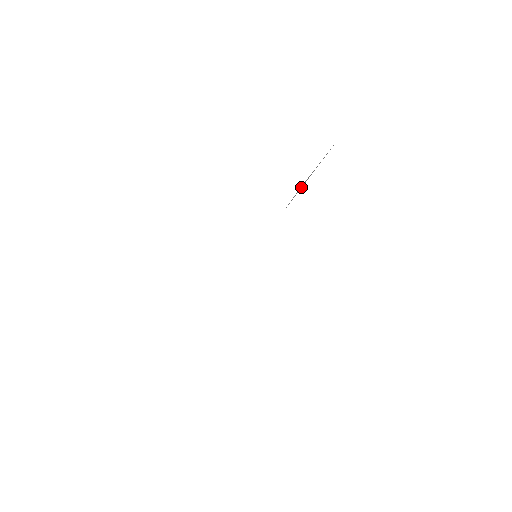
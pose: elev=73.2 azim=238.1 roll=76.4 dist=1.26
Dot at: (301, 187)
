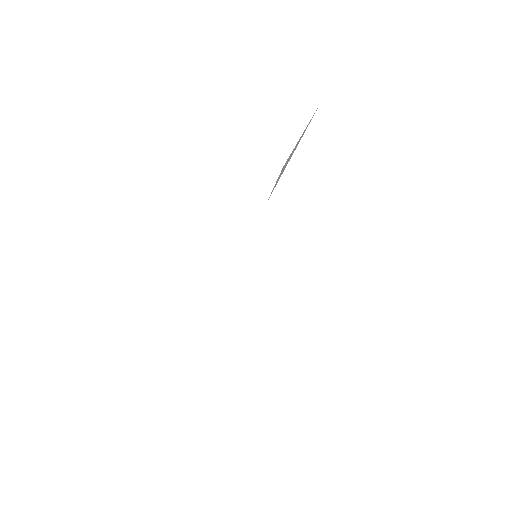
Dot at: (284, 168)
